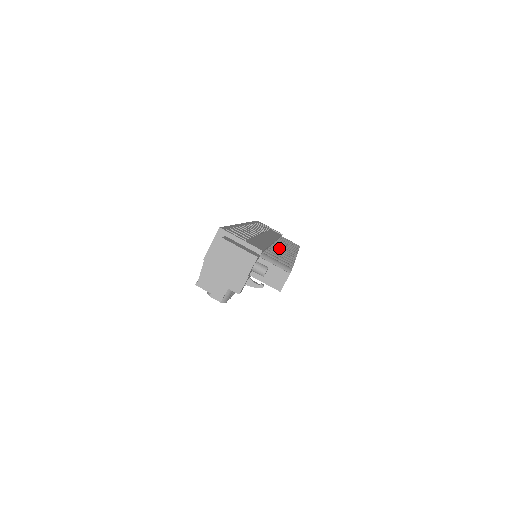
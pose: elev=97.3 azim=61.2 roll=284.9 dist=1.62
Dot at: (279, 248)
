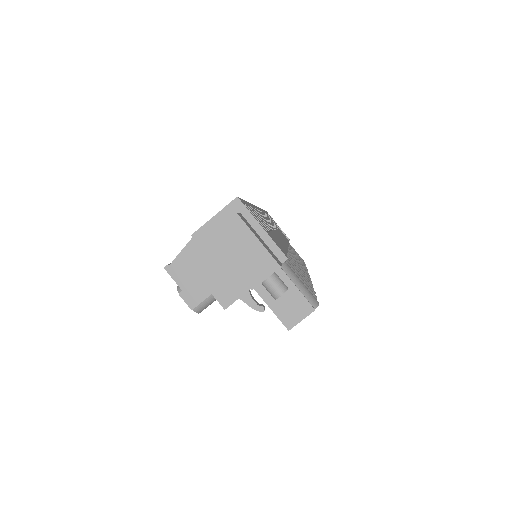
Dot at: occluded
